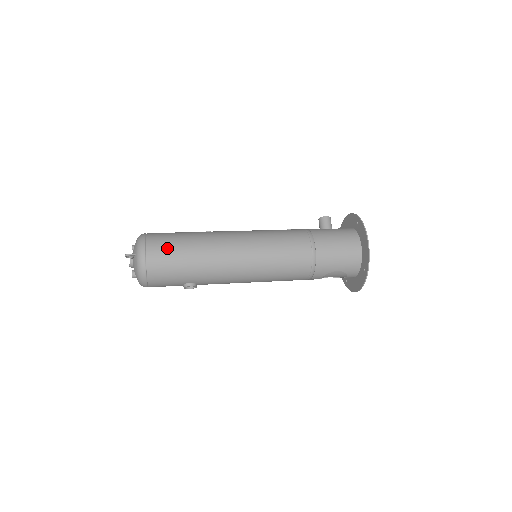
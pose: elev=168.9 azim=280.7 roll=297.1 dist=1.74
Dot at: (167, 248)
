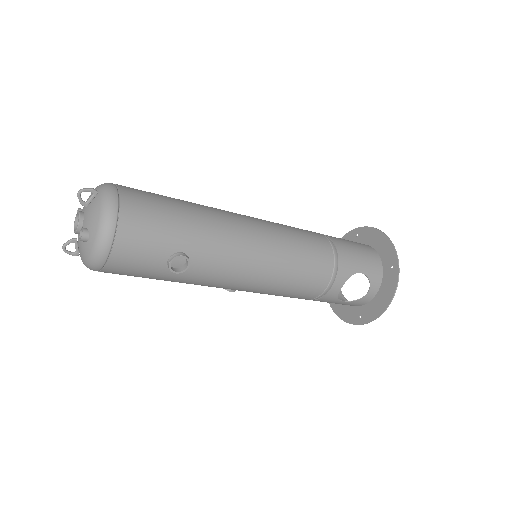
Dot at: (149, 193)
